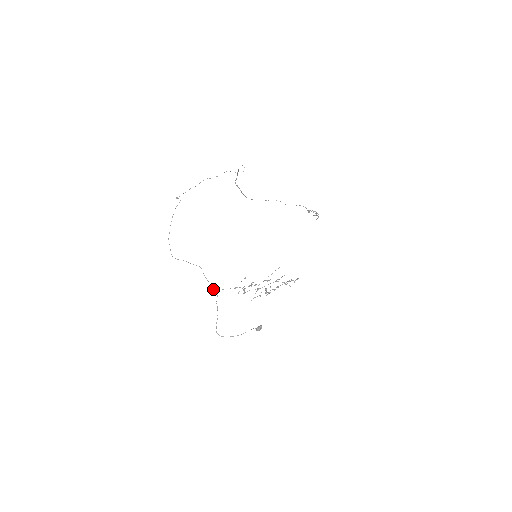
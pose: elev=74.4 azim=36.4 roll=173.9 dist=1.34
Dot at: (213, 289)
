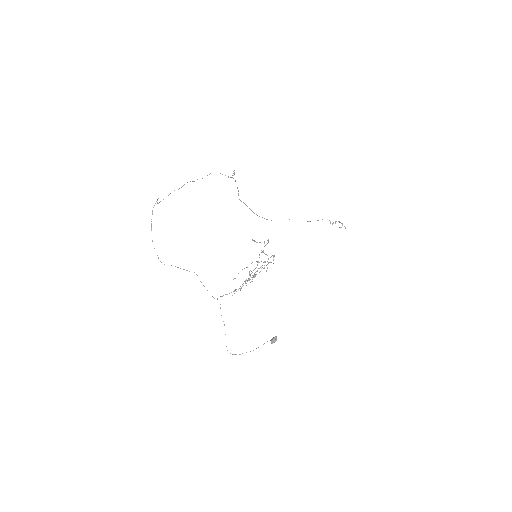
Dot at: occluded
